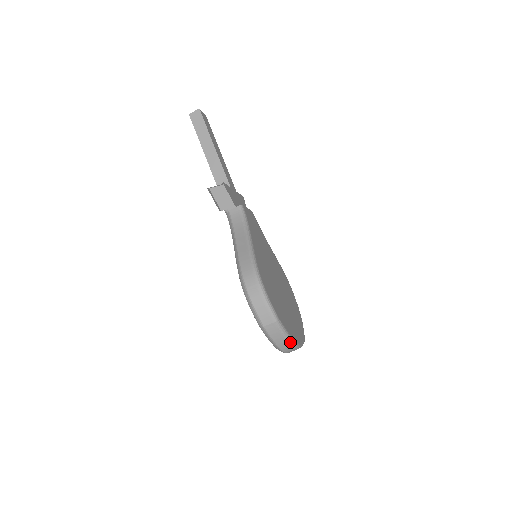
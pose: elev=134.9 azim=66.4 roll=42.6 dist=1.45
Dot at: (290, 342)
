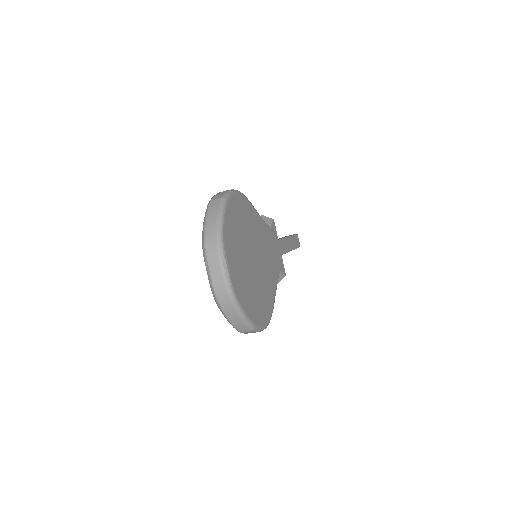
Dot at: (219, 226)
